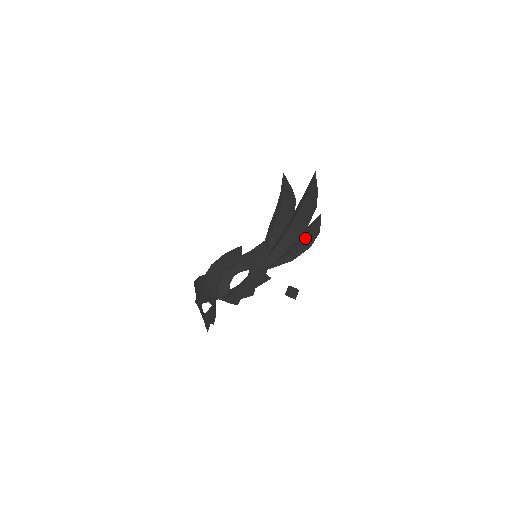
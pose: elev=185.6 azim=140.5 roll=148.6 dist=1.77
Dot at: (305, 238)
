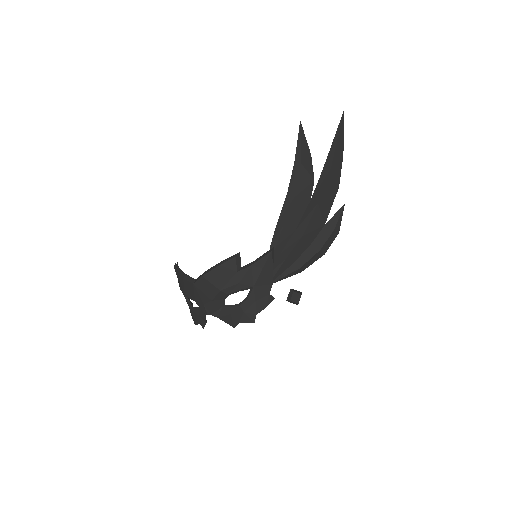
Dot at: (321, 246)
